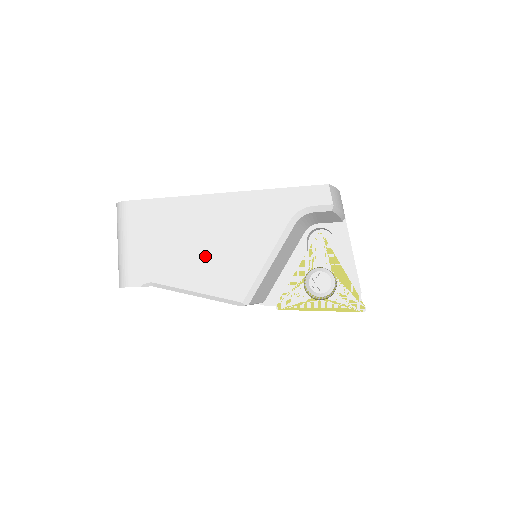
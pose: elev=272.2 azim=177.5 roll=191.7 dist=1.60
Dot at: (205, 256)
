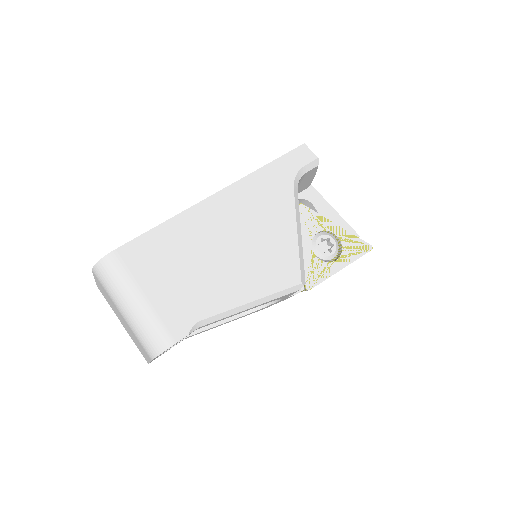
Dot at: (239, 260)
